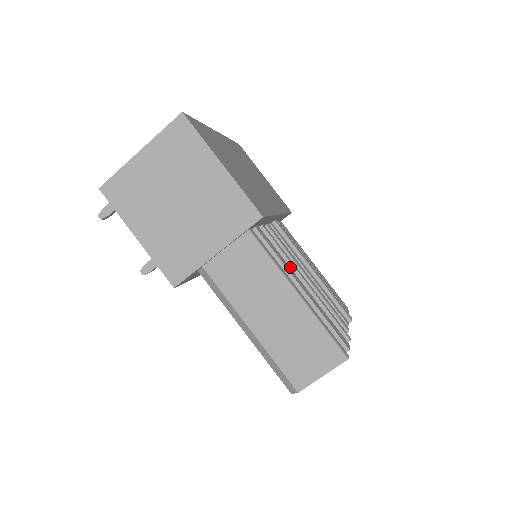
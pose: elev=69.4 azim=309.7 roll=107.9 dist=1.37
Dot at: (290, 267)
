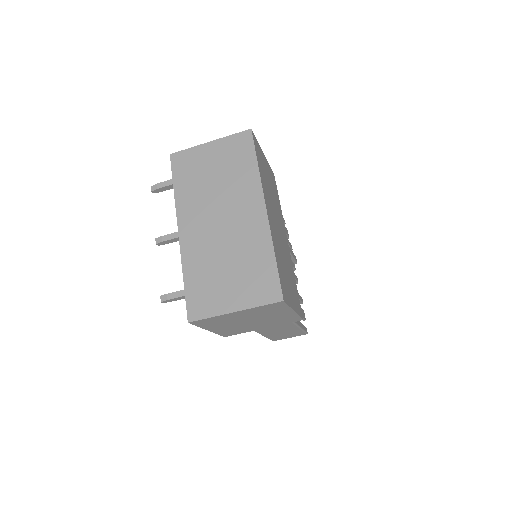
Dot at: occluded
